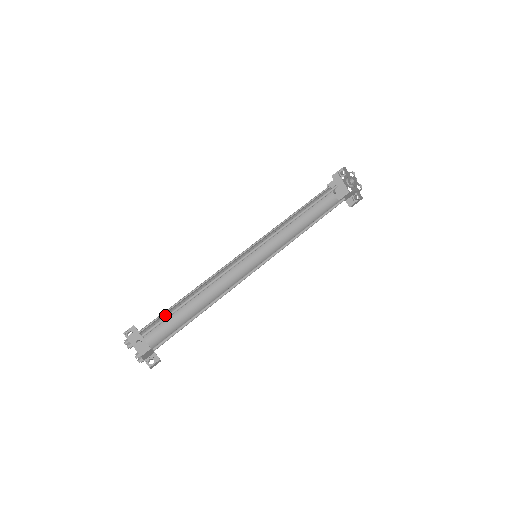
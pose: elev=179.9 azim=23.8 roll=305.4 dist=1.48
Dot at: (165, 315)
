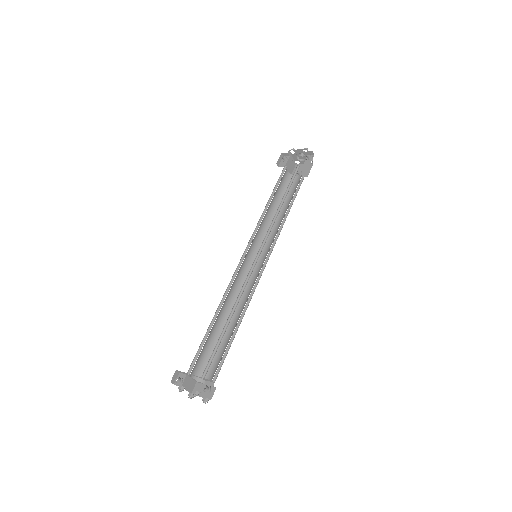
Dot at: (211, 353)
